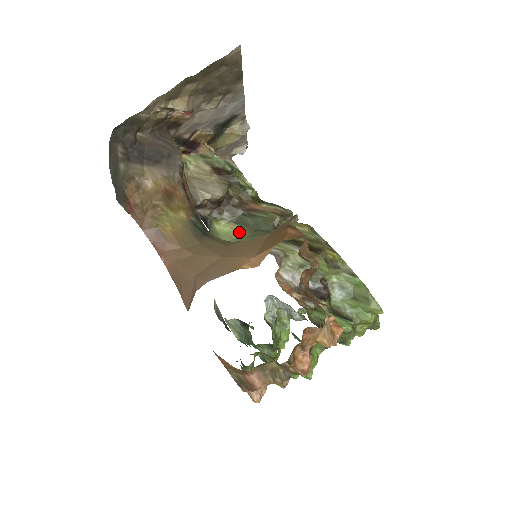
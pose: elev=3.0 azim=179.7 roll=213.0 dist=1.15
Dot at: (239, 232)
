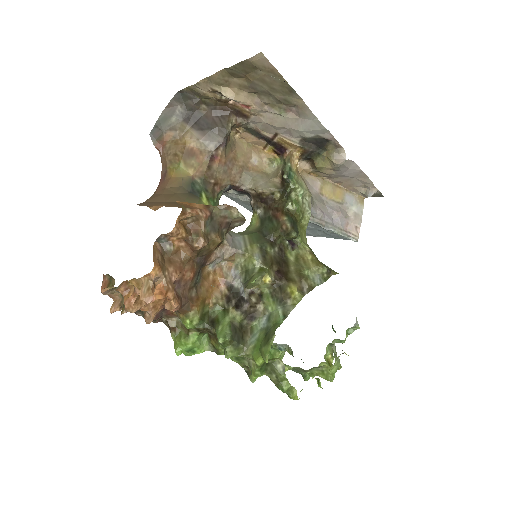
Dot at: (255, 227)
